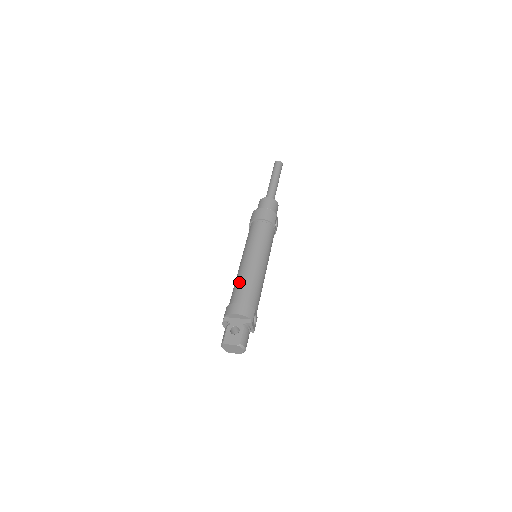
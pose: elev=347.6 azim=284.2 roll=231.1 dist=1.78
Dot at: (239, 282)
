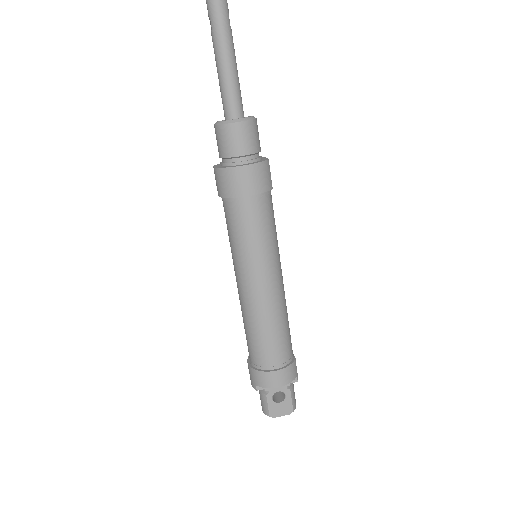
Dot at: (259, 333)
